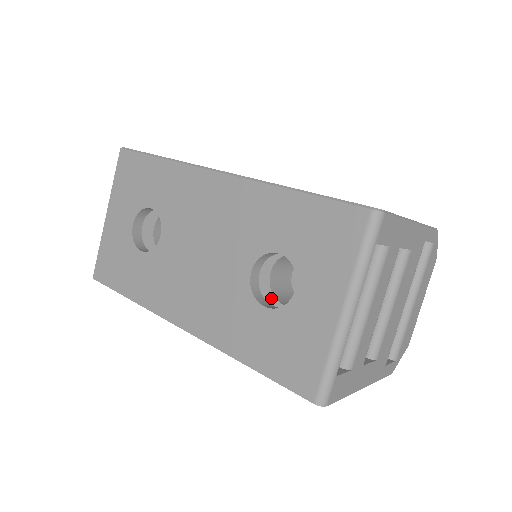
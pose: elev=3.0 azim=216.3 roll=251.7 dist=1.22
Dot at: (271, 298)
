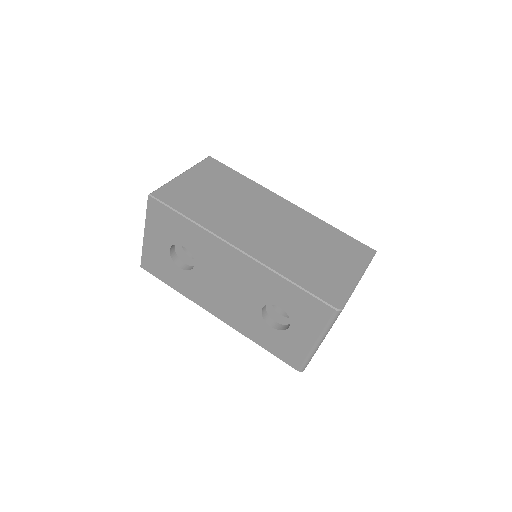
Dot at: (272, 309)
